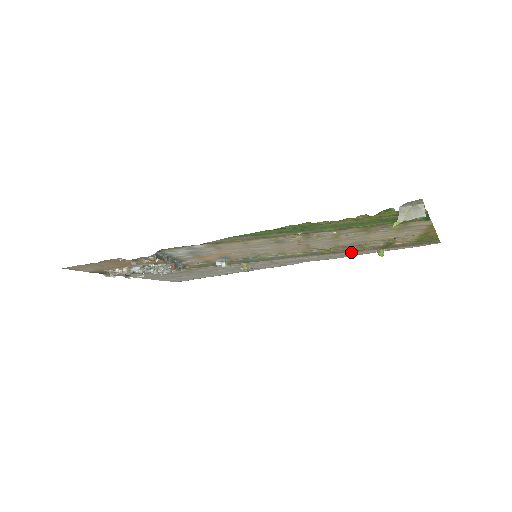
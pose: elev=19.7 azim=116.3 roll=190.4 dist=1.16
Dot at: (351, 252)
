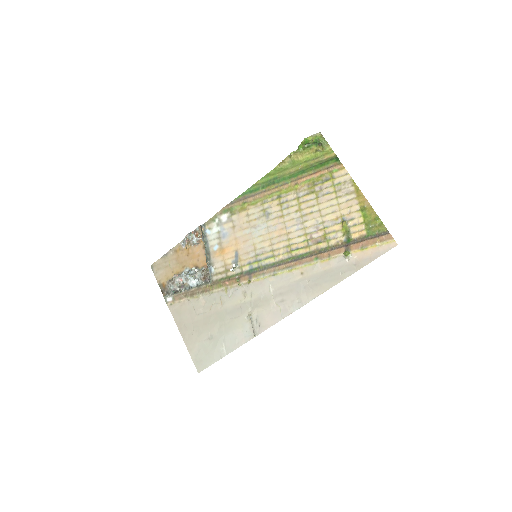
Dot at: (327, 265)
